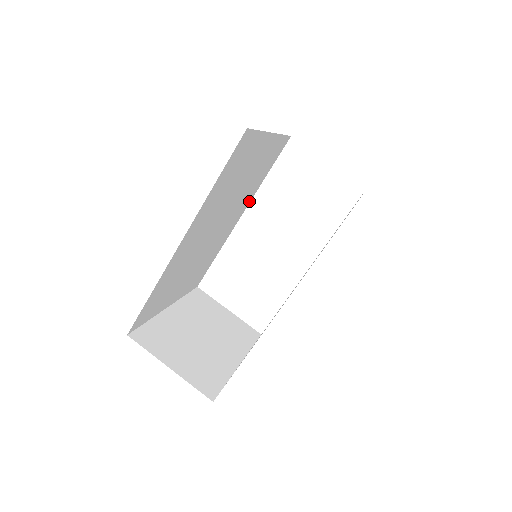
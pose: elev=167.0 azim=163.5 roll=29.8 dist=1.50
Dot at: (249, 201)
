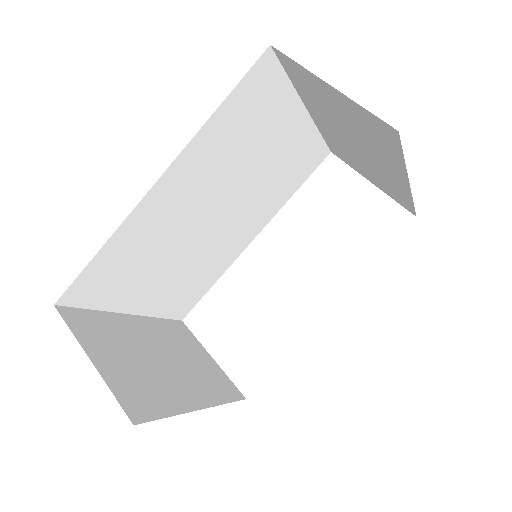
Dot at: (267, 220)
